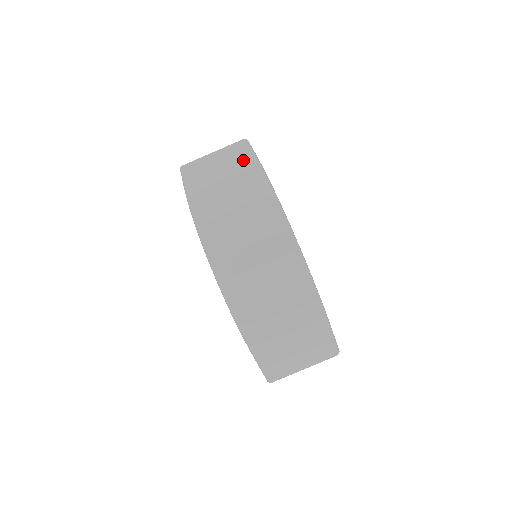
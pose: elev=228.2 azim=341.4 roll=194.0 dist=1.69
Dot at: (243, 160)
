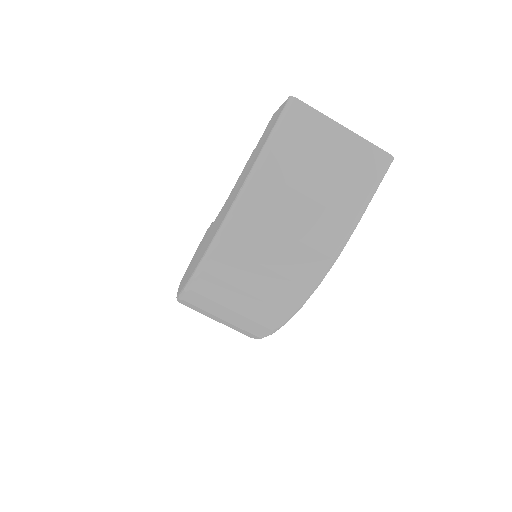
Dot at: (345, 208)
